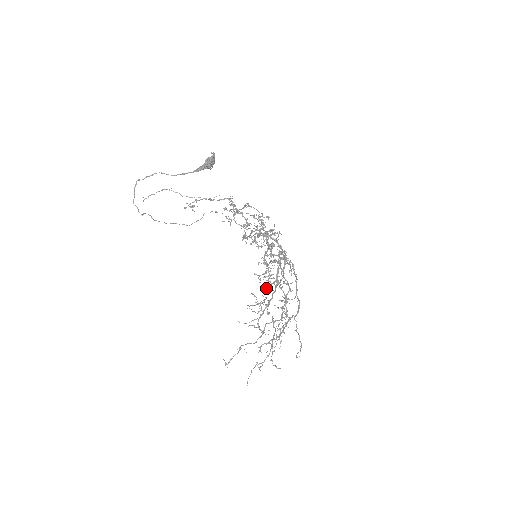
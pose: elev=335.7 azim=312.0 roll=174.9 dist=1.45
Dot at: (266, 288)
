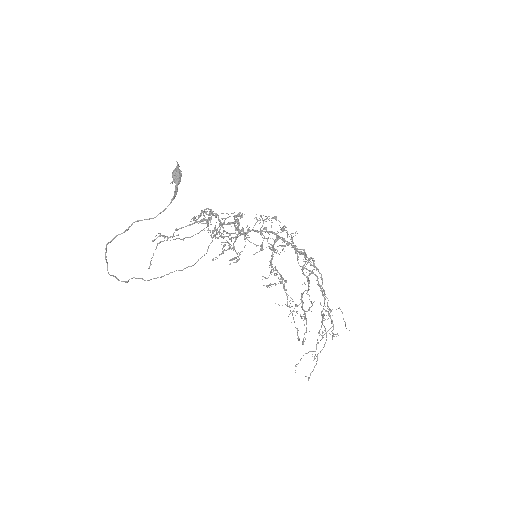
Dot at: occluded
